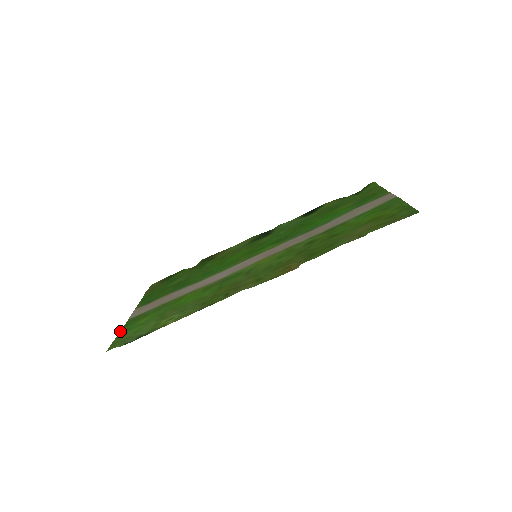
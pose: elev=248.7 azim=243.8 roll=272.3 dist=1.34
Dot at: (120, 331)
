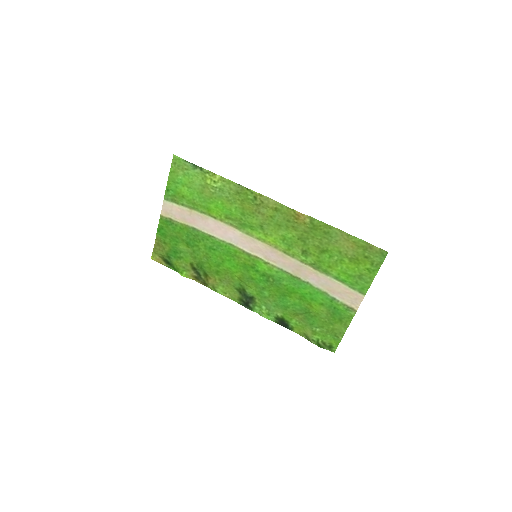
Dot at: (168, 182)
